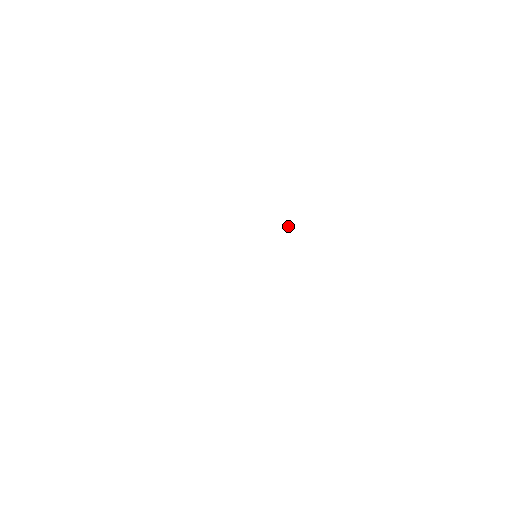
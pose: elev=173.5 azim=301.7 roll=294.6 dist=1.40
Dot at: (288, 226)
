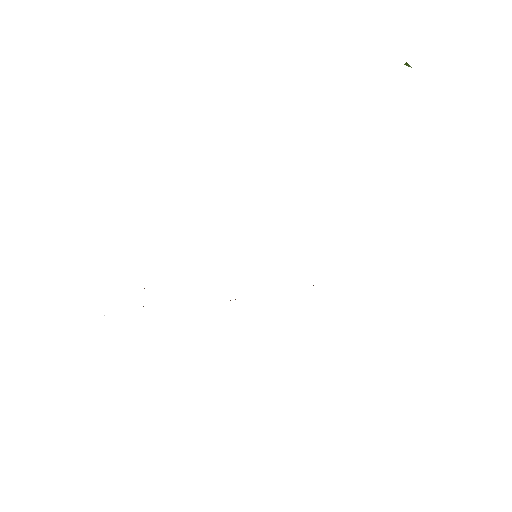
Dot at: (408, 66)
